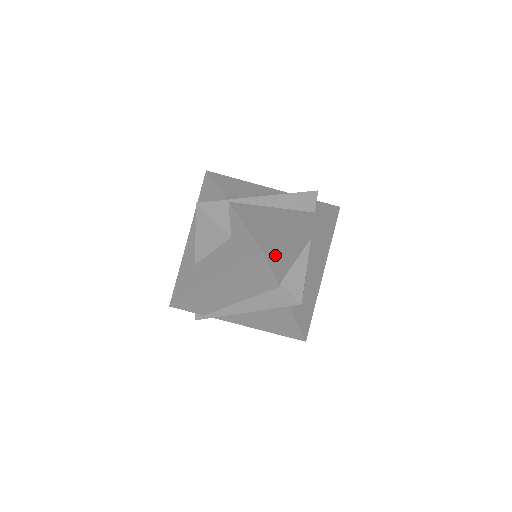
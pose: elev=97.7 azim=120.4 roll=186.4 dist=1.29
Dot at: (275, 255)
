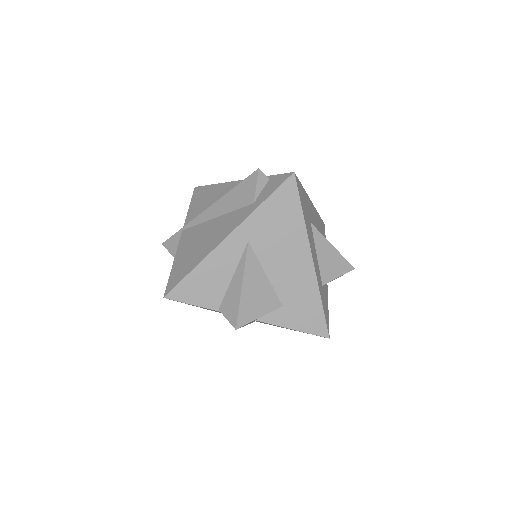
Dot at: (188, 291)
